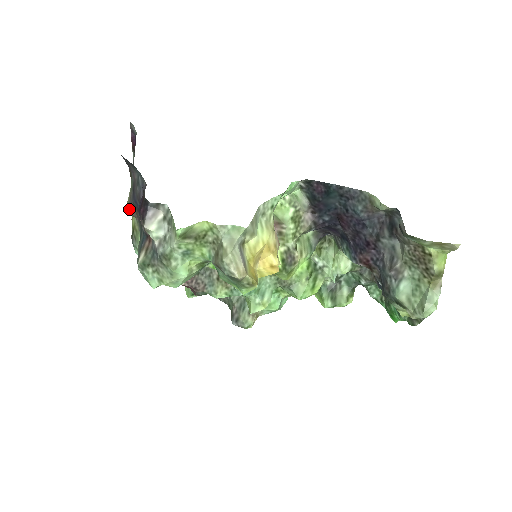
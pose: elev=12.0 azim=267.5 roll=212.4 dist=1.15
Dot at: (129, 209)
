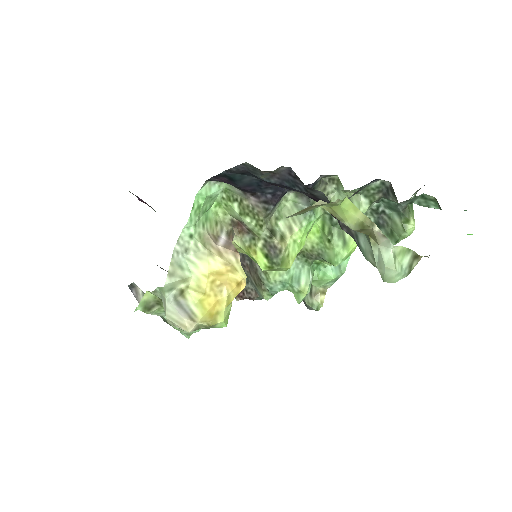
Dot at: occluded
